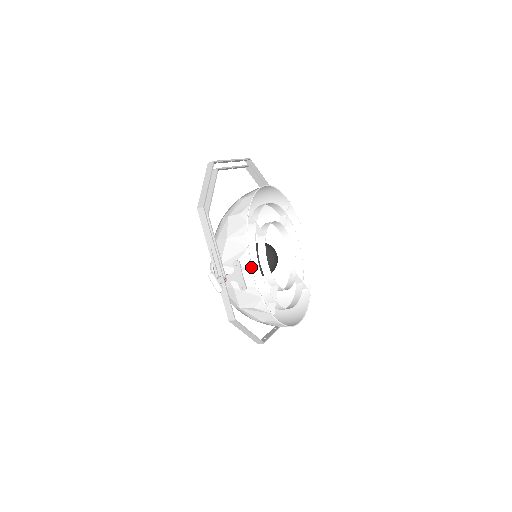
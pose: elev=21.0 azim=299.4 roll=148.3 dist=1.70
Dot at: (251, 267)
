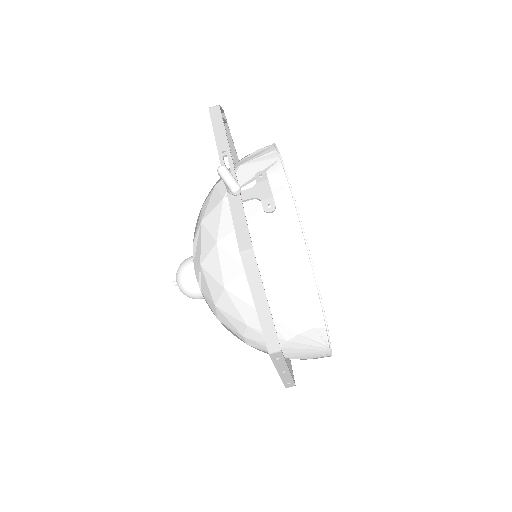
Dot at: (287, 175)
